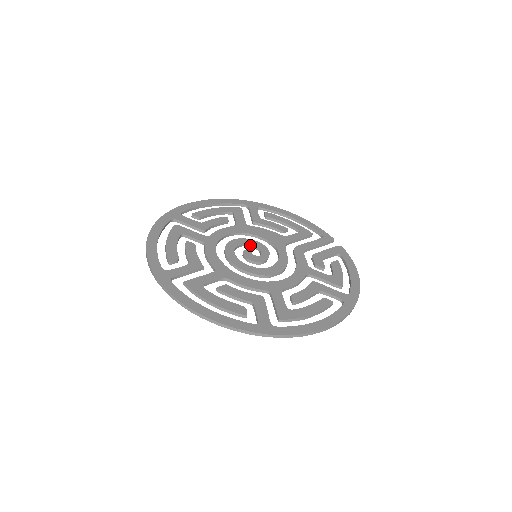
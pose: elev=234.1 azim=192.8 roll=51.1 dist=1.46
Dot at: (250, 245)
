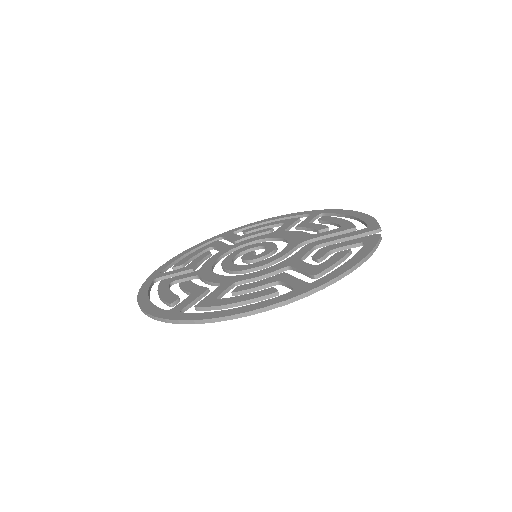
Dot at: (264, 248)
